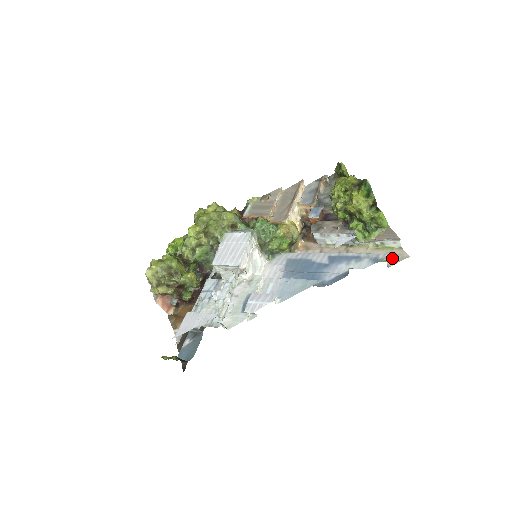
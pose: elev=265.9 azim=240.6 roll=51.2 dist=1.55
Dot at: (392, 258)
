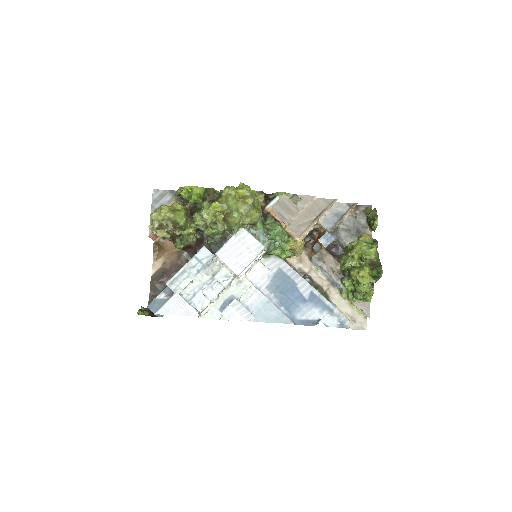
Dot at: (354, 322)
